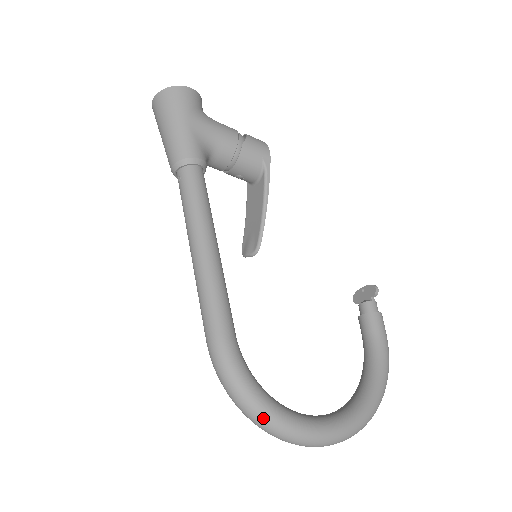
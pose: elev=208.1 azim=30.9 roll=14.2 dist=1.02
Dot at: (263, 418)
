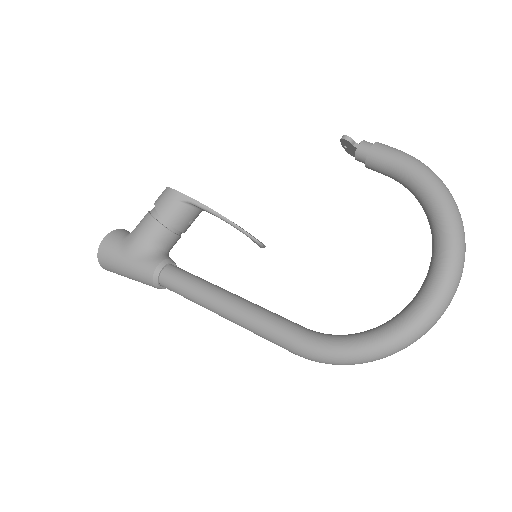
Dot at: (379, 354)
